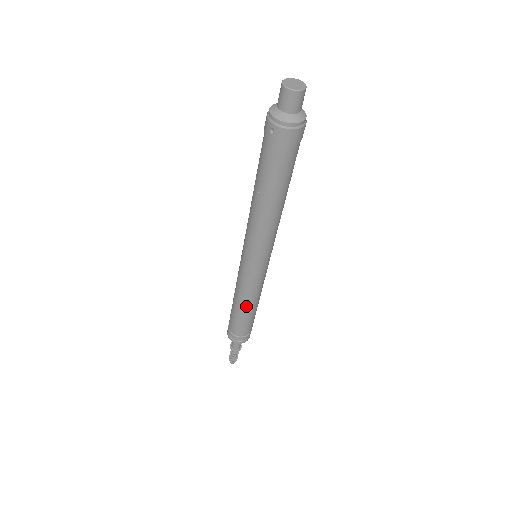
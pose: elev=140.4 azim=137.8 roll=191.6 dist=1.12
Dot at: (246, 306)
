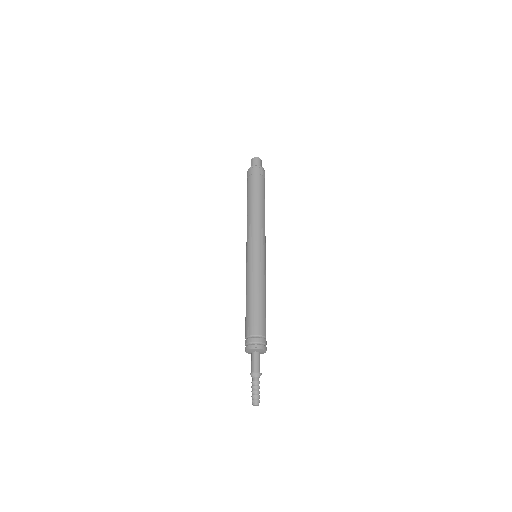
Dot at: (248, 295)
